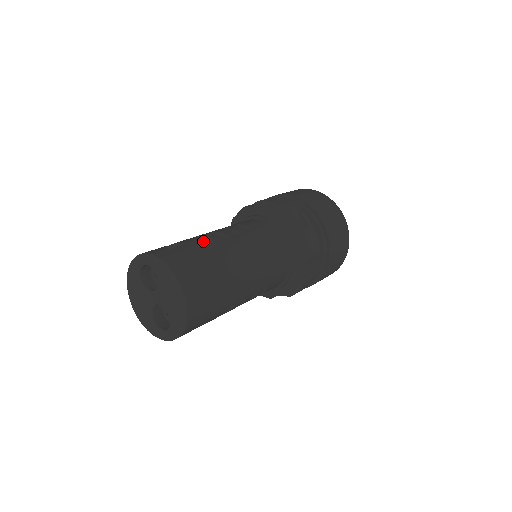
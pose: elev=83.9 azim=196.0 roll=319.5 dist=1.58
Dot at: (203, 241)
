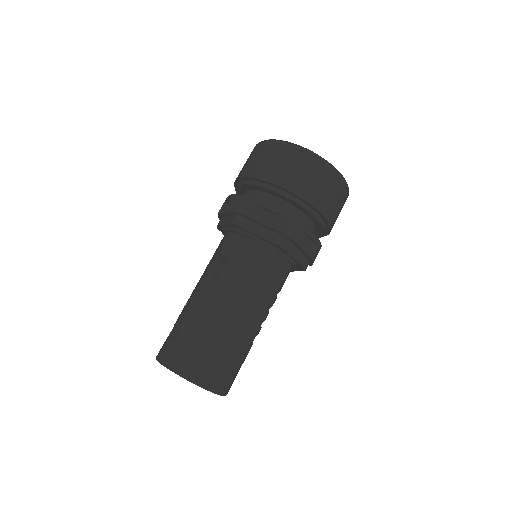
Dot at: (193, 315)
